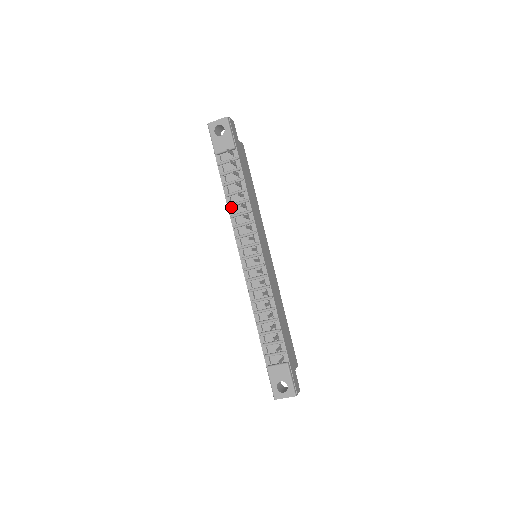
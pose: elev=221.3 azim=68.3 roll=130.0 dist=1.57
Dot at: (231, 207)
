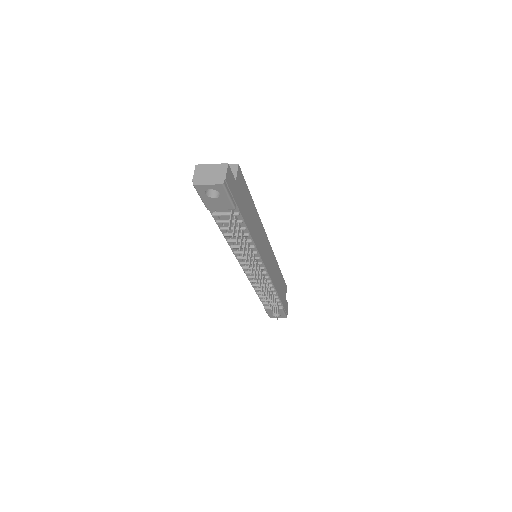
Dot at: (230, 241)
